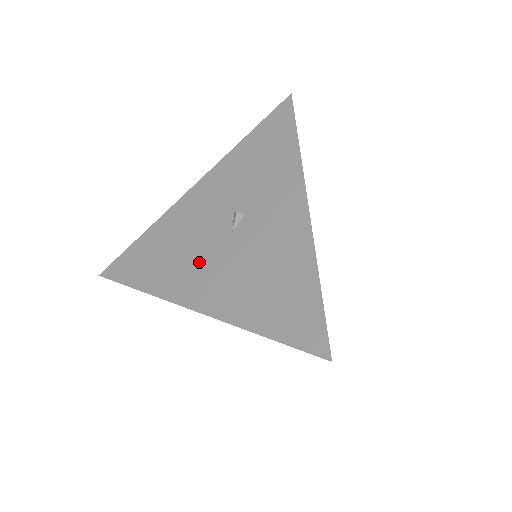
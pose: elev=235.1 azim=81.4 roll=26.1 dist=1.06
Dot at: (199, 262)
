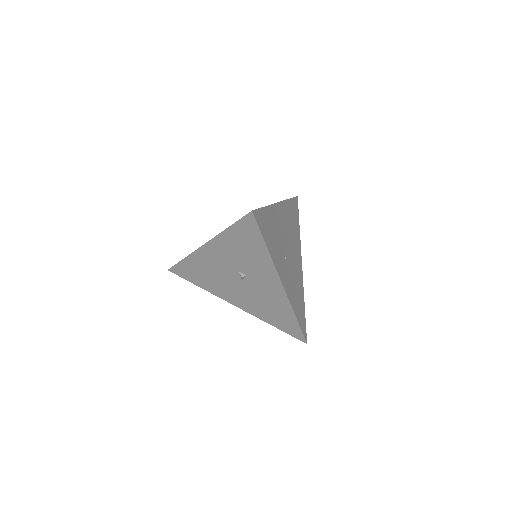
Dot at: (228, 288)
